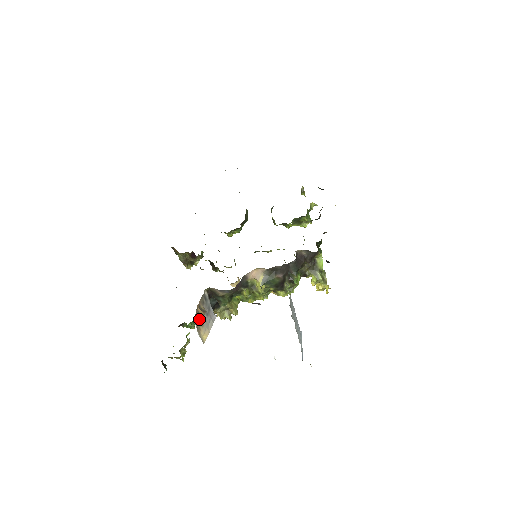
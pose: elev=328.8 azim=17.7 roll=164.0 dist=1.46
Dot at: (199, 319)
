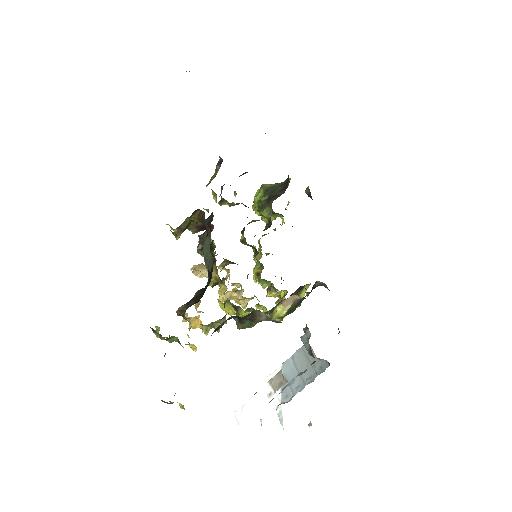
Dot at: occluded
